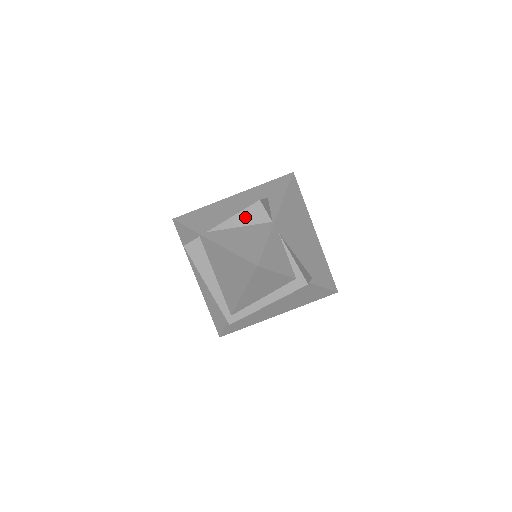
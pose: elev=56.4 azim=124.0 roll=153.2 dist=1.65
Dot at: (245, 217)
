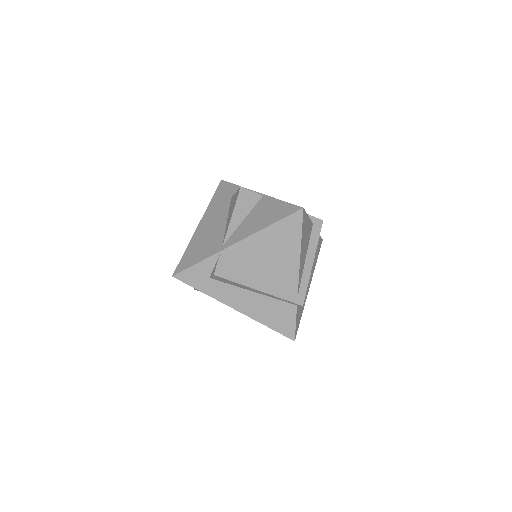
Dot at: (241, 208)
